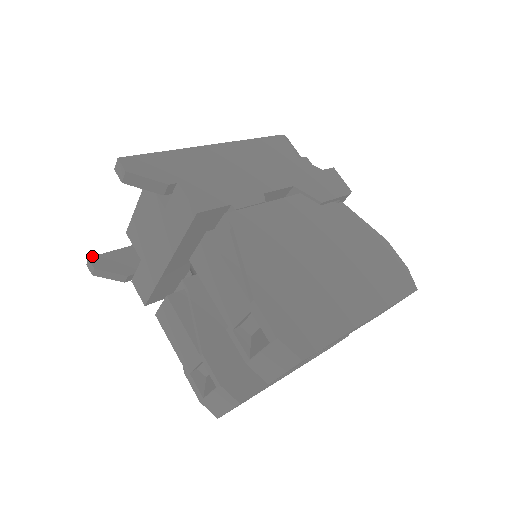
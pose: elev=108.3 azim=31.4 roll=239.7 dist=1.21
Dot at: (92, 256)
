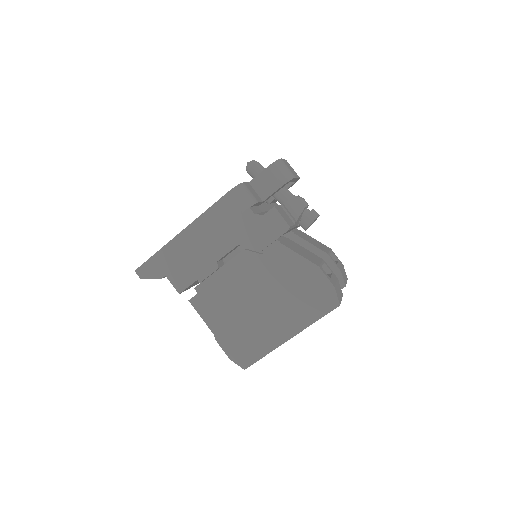
Dot at: occluded
